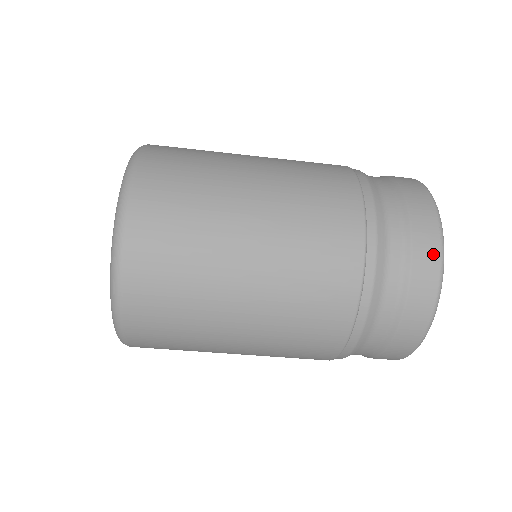
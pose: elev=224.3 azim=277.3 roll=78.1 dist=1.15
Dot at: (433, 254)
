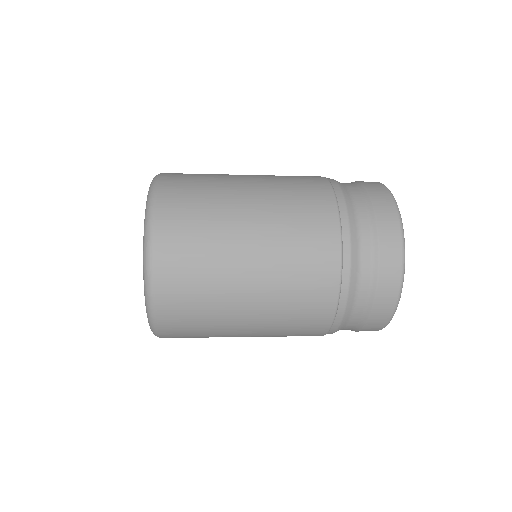
Dot at: (395, 234)
